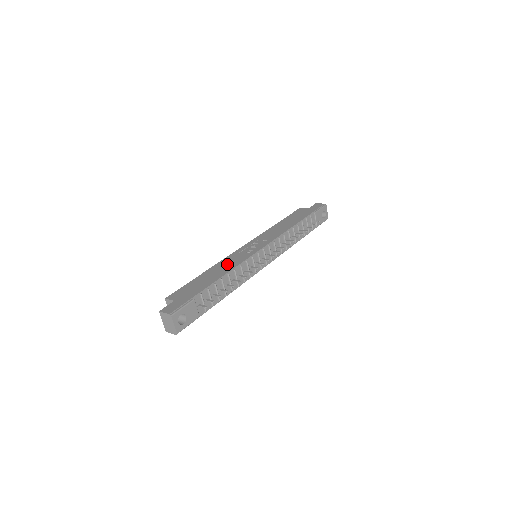
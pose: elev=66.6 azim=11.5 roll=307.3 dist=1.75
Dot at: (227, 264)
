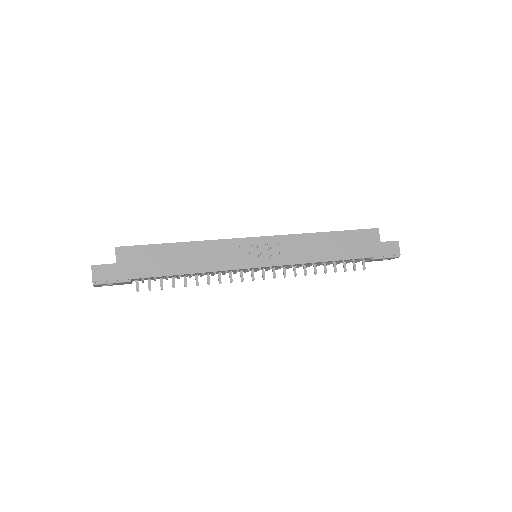
Dot at: (209, 256)
